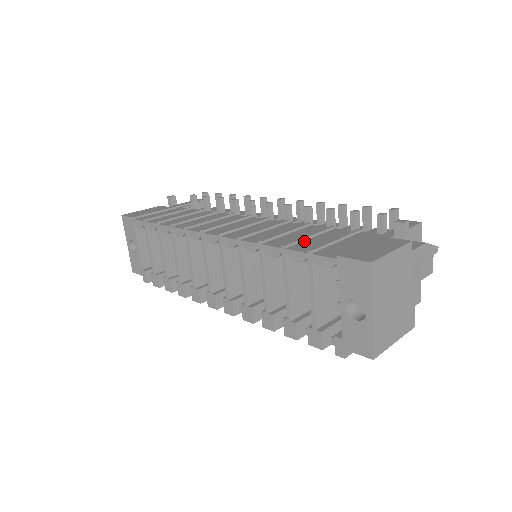
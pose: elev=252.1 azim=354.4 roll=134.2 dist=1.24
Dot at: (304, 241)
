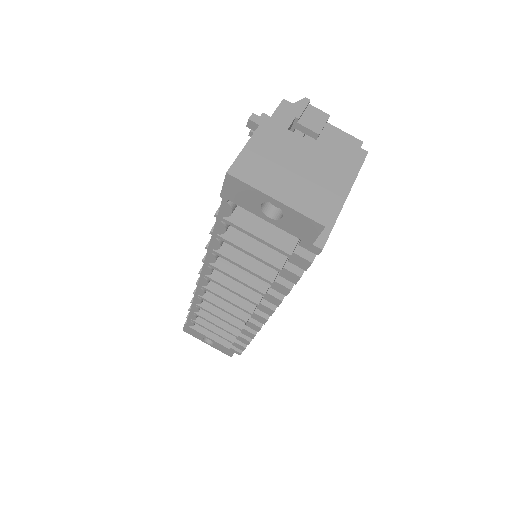
Dot at: occluded
